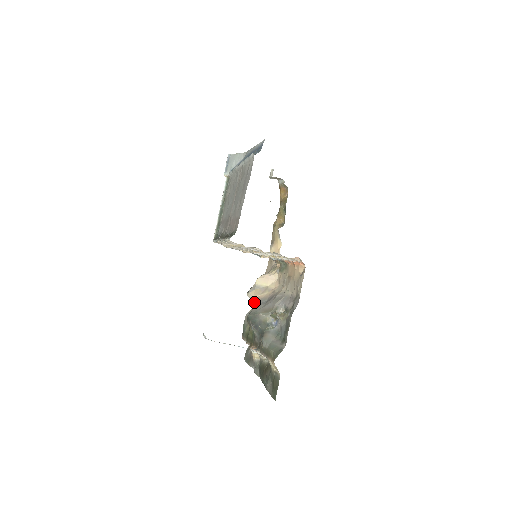
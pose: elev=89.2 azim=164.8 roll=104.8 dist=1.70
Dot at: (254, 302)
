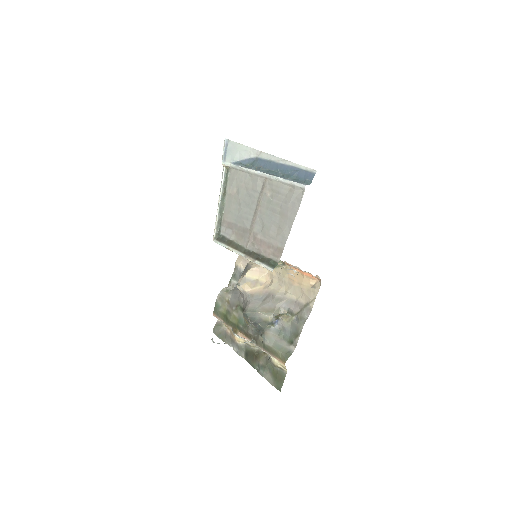
Dot at: (245, 295)
